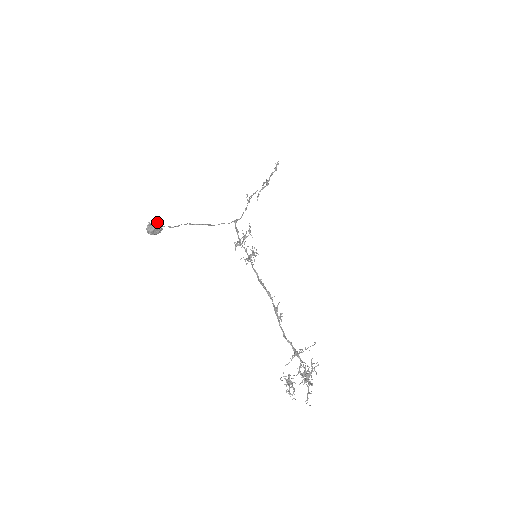
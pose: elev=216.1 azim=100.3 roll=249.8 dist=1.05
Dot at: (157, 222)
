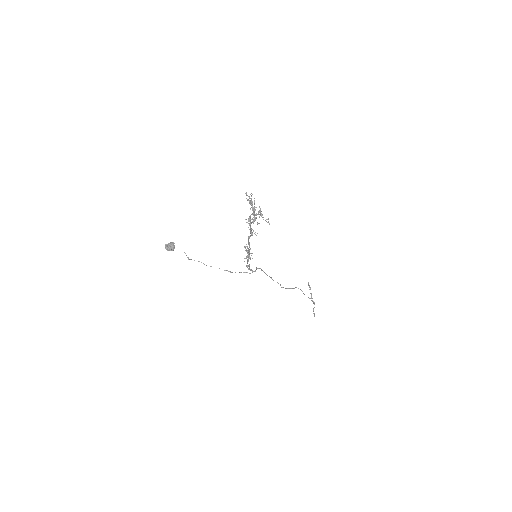
Dot at: (170, 244)
